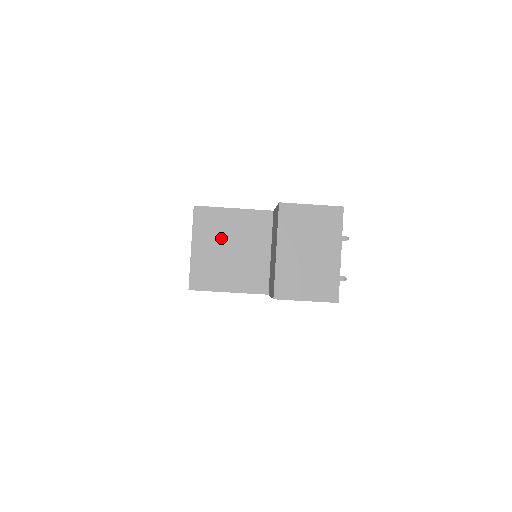
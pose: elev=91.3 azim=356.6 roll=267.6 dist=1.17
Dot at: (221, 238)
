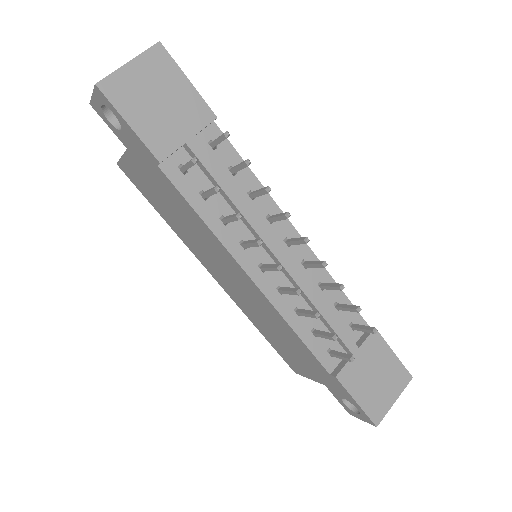
Dot at: occluded
